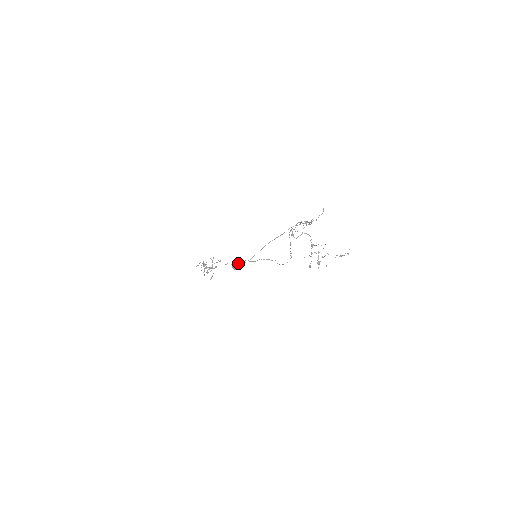
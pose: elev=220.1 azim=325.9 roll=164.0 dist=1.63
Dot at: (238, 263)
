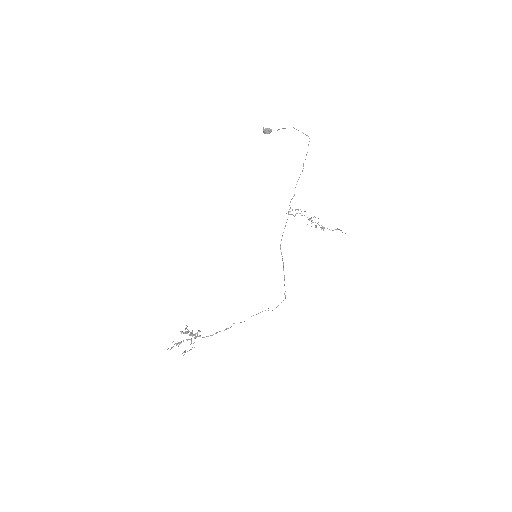
Dot at: (267, 130)
